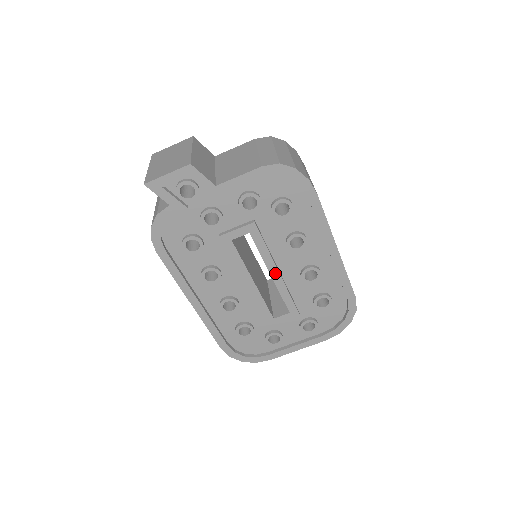
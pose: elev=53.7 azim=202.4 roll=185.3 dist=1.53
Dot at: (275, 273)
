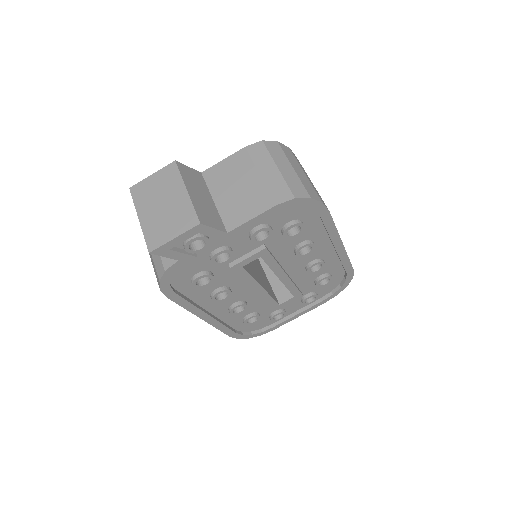
Dot at: (283, 276)
